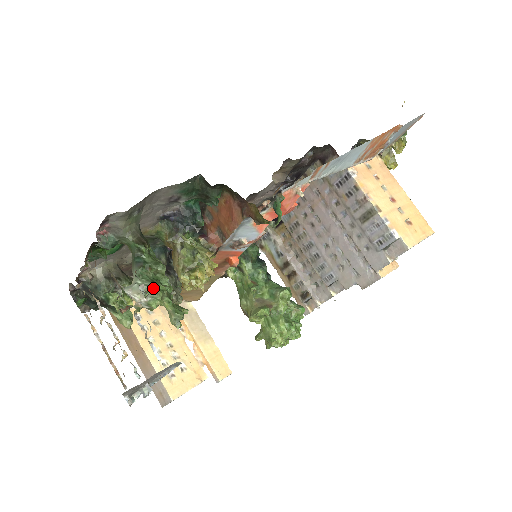
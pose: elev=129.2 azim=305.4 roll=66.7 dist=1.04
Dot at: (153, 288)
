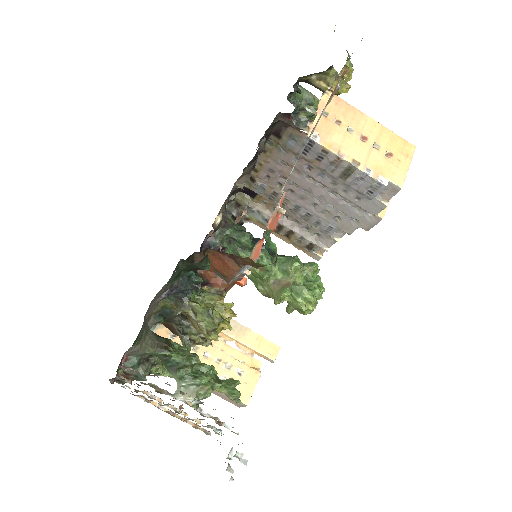
Dot at: (200, 386)
